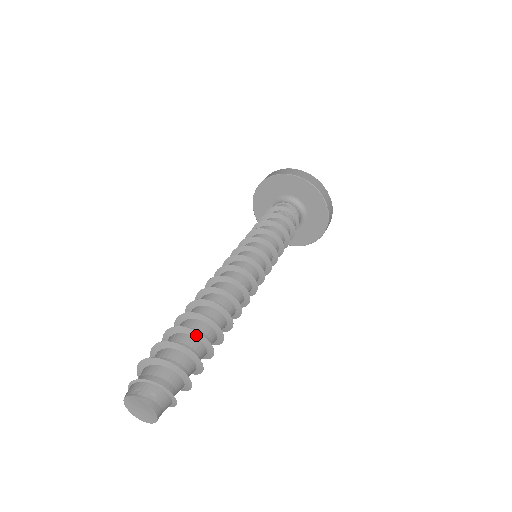
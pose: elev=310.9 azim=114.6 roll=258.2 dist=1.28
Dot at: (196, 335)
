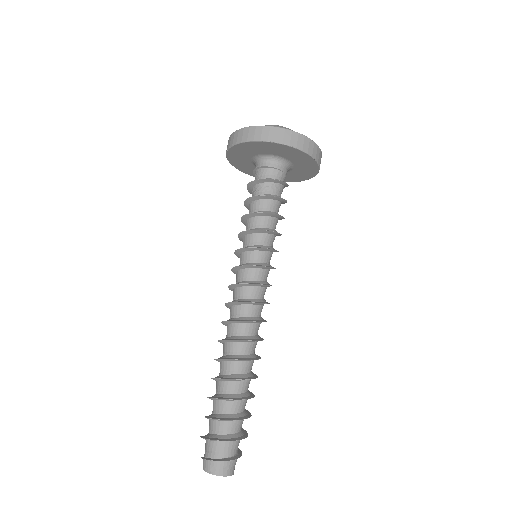
Dot at: (238, 400)
